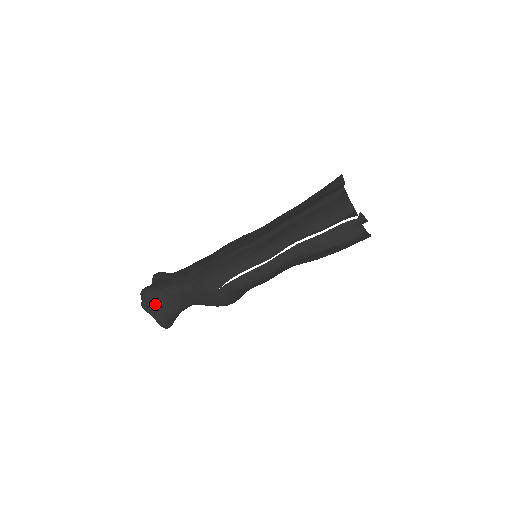
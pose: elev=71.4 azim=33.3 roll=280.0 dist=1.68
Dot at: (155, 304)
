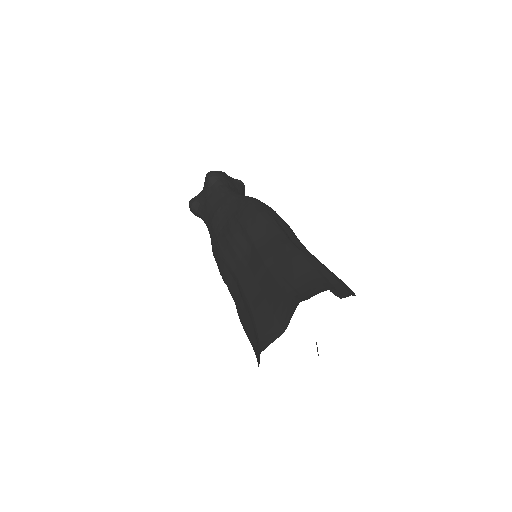
Dot at: occluded
